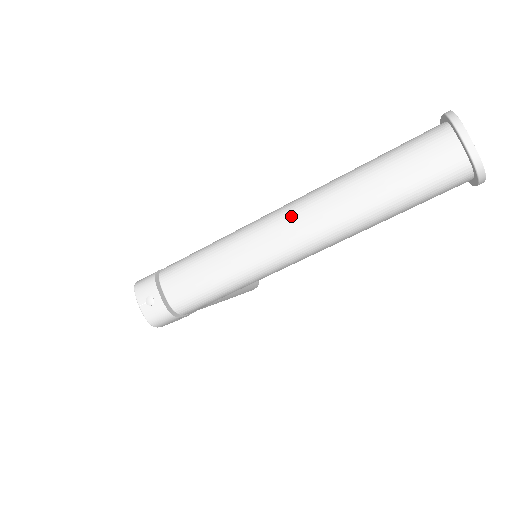
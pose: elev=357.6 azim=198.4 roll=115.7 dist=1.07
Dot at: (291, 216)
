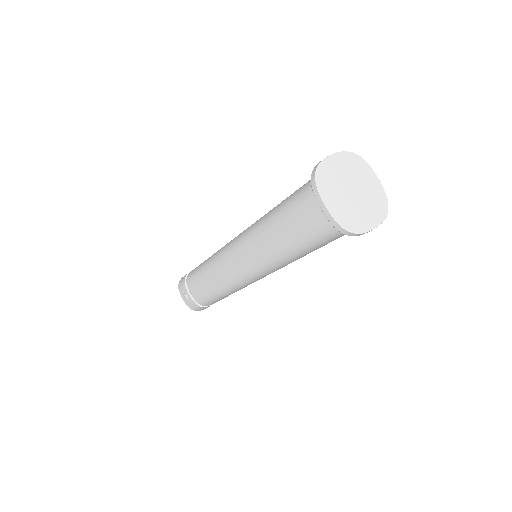
Dot at: (235, 251)
